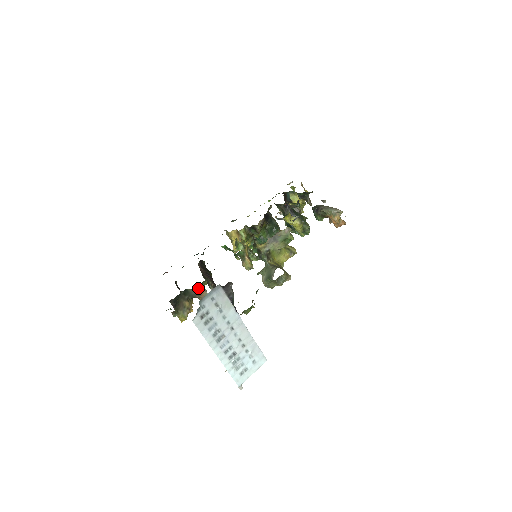
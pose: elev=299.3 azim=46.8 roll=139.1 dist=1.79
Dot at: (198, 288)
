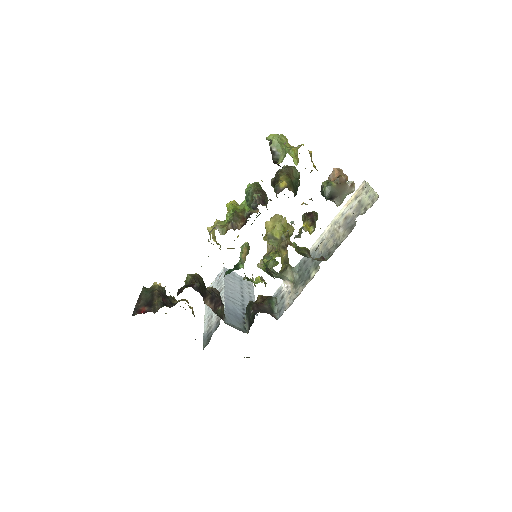
Dot at: occluded
